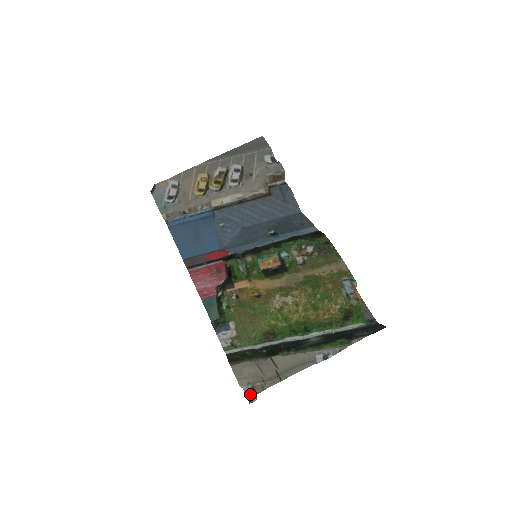
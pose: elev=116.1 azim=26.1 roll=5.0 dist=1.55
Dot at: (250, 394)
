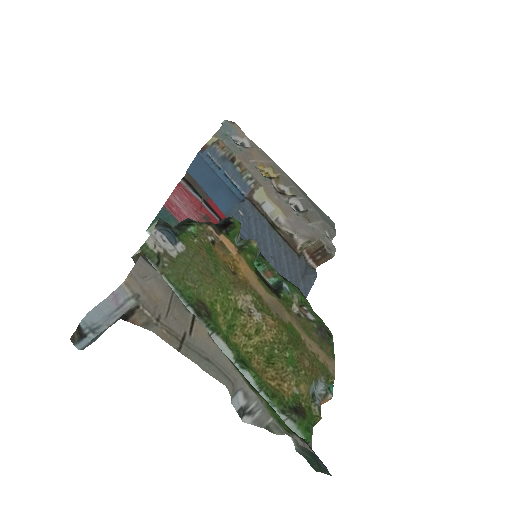
Dot at: (84, 333)
